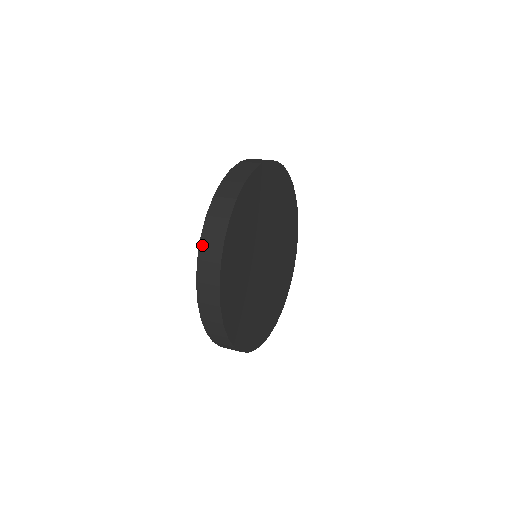
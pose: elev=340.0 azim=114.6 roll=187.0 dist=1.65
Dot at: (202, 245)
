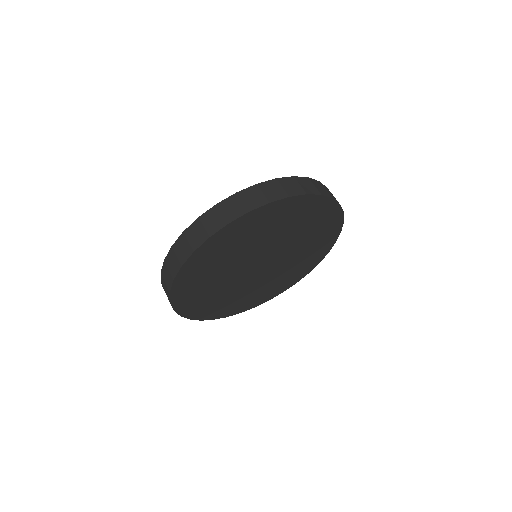
Dot at: occluded
